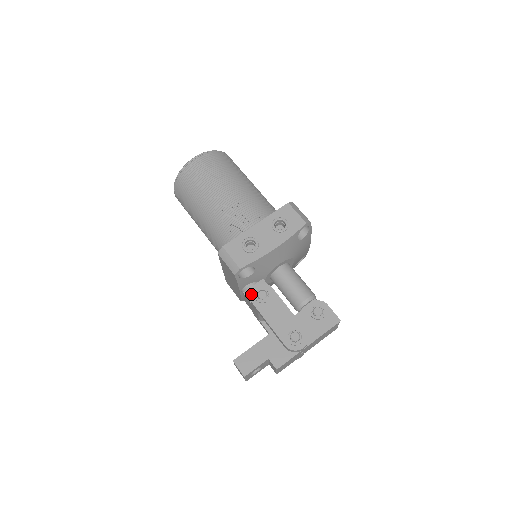
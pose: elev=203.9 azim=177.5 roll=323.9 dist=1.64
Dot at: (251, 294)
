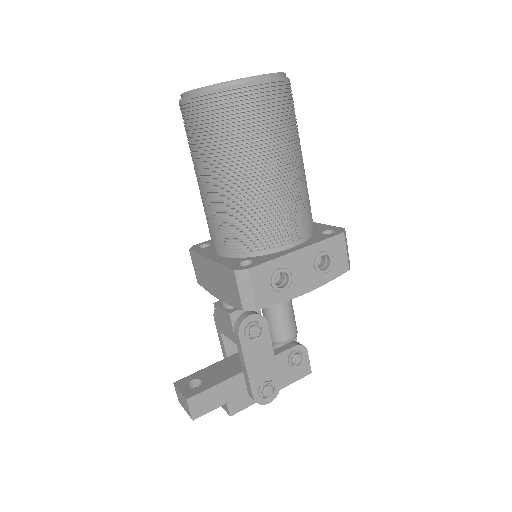
Dot at: (242, 325)
